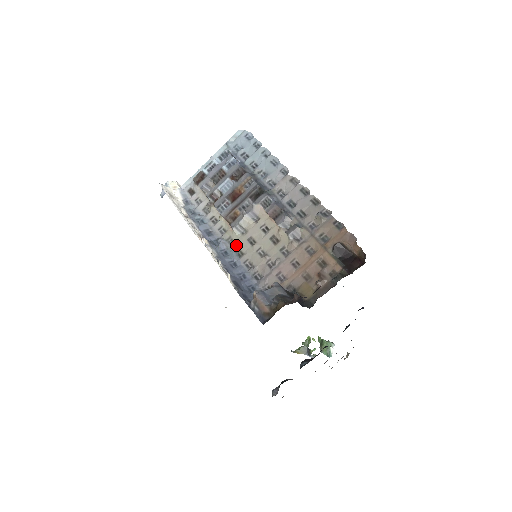
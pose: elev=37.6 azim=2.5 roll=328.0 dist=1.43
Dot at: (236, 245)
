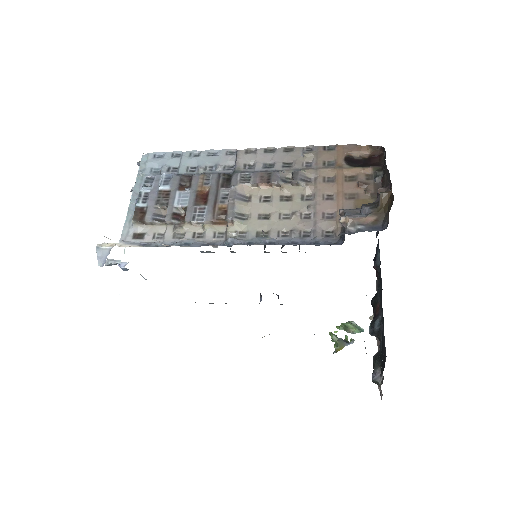
Dot at: (251, 231)
